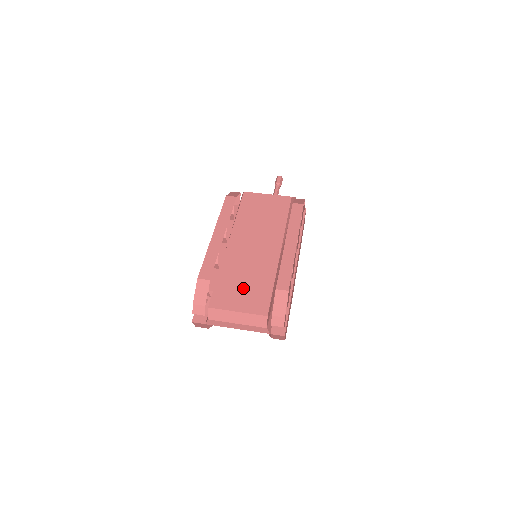
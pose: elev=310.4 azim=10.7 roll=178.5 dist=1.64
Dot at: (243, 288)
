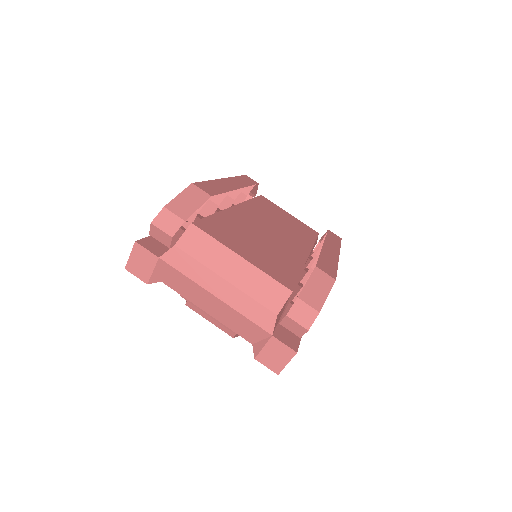
Dot at: (254, 245)
